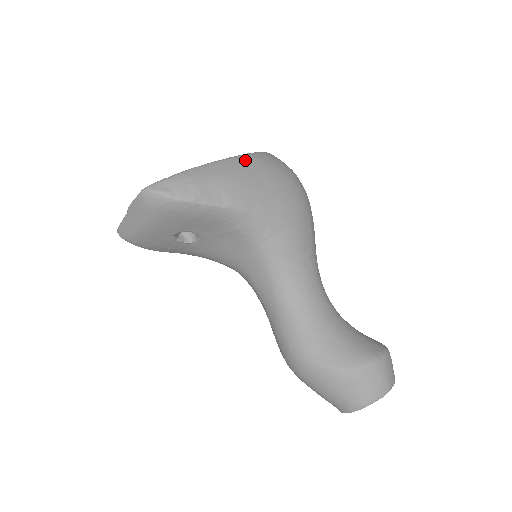
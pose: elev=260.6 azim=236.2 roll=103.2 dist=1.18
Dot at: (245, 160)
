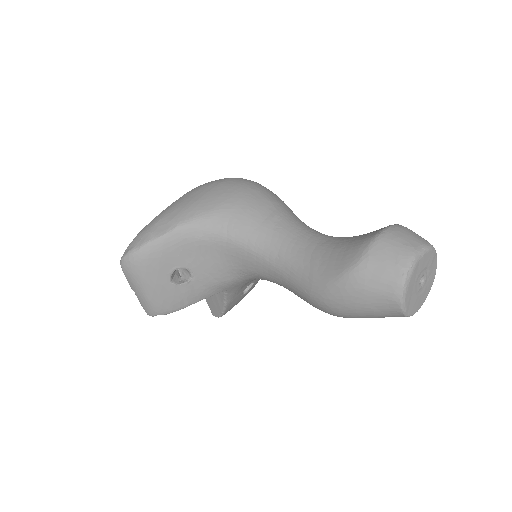
Dot at: (184, 196)
